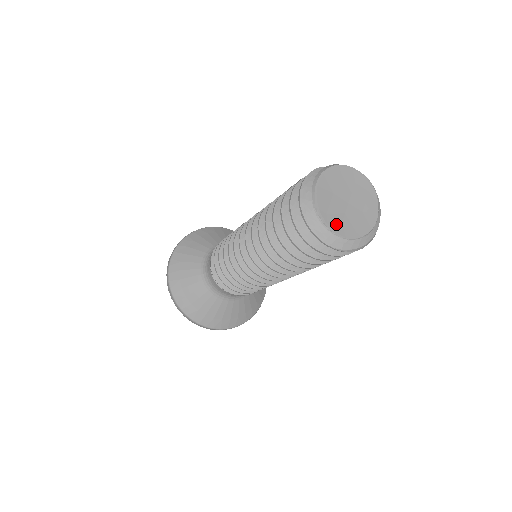
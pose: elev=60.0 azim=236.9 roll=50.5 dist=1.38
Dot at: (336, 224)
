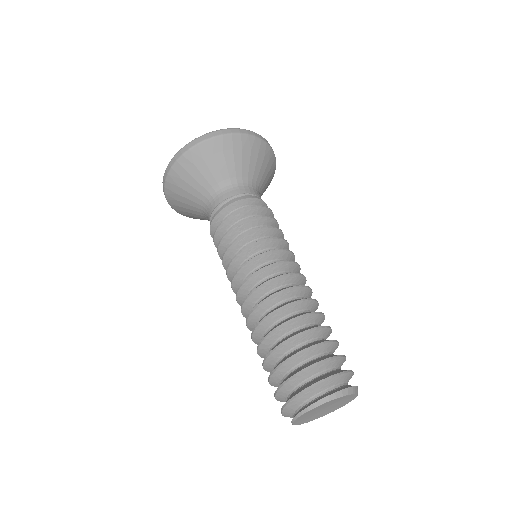
Dot at: (303, 421)
